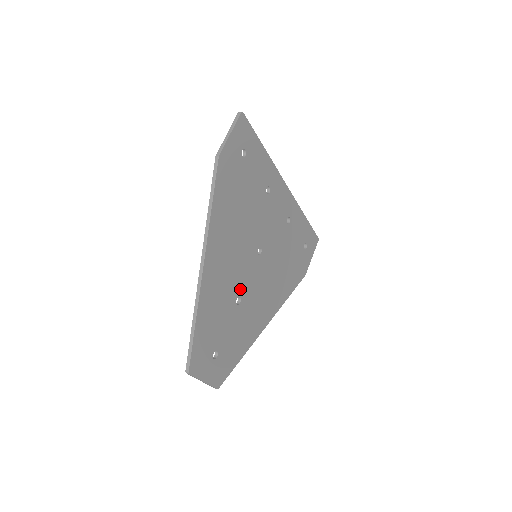
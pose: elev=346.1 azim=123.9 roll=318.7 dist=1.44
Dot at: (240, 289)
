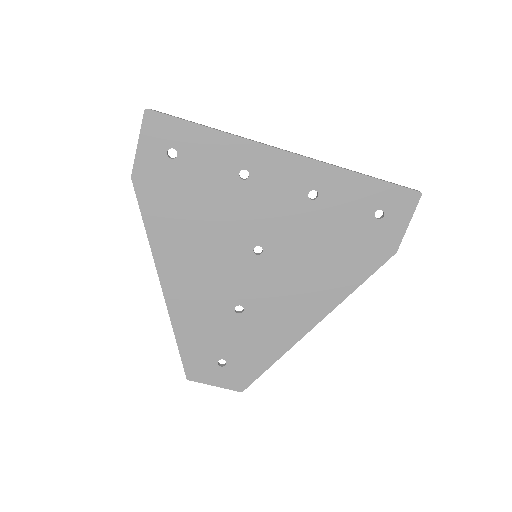
Dot at: (237, 297)
